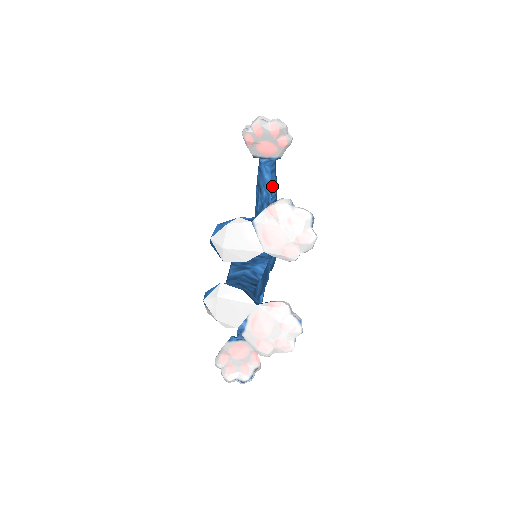
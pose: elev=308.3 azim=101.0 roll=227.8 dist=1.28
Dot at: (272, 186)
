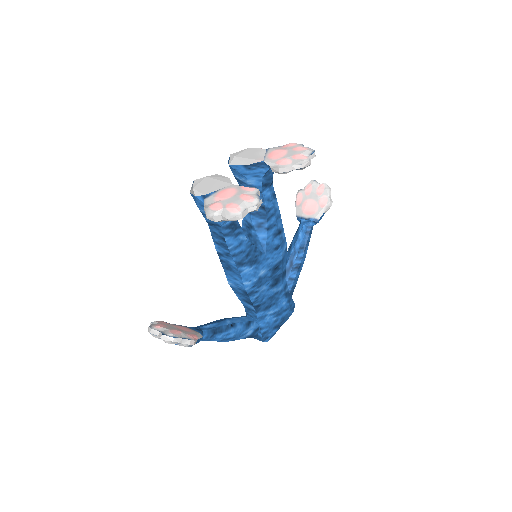
Dot at: (301, 246)
